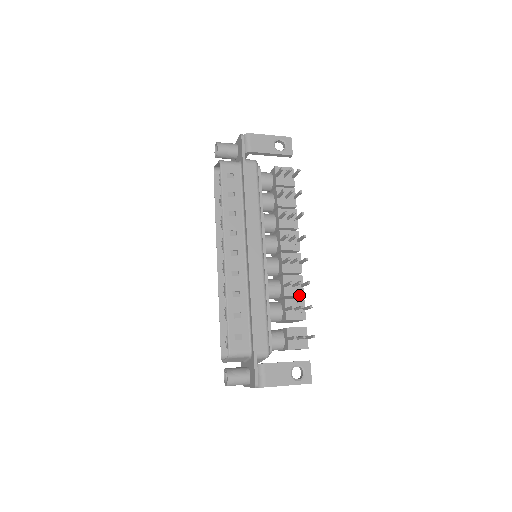
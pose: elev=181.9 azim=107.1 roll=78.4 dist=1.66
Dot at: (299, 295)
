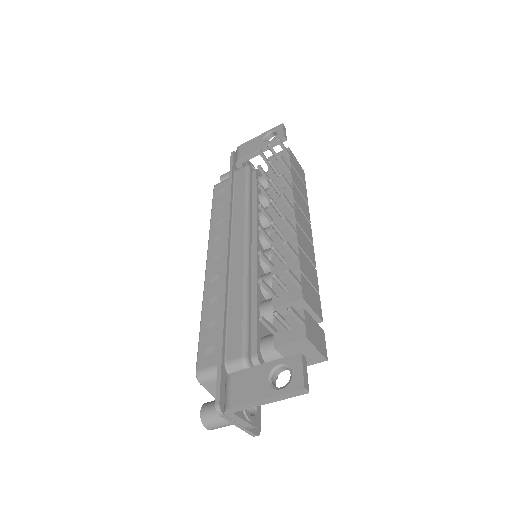
Dot at: (293, 271)
